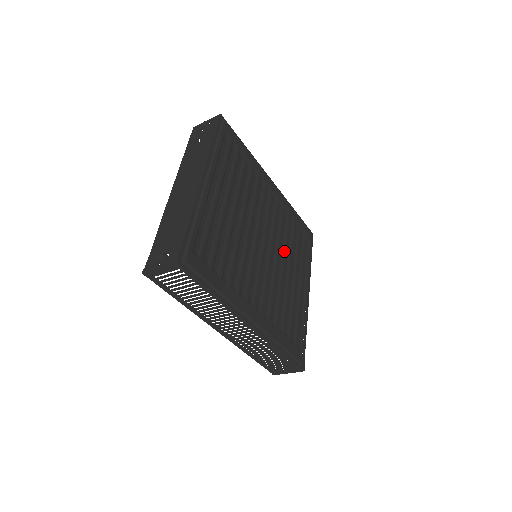
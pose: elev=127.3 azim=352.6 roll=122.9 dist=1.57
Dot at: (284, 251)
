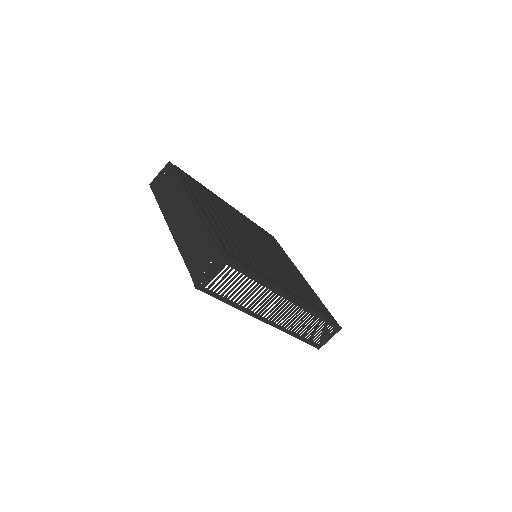
Dot at: (269, 249)
